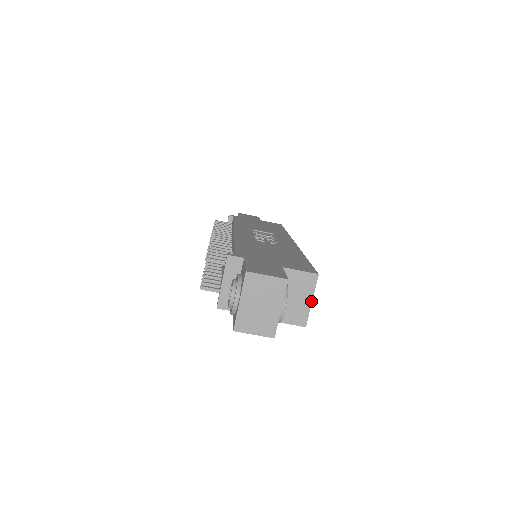
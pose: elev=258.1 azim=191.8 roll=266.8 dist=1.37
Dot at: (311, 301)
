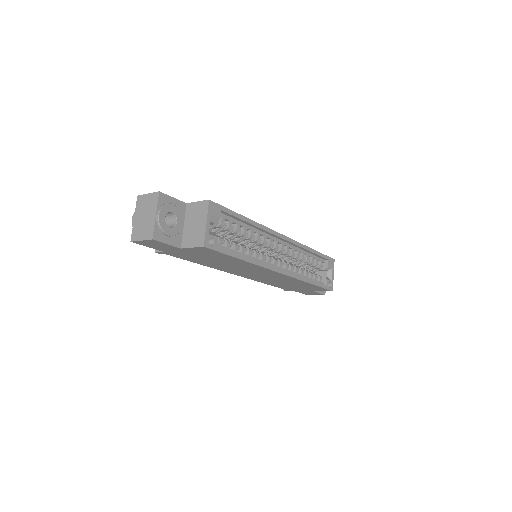
Dot at: (206, 223)
